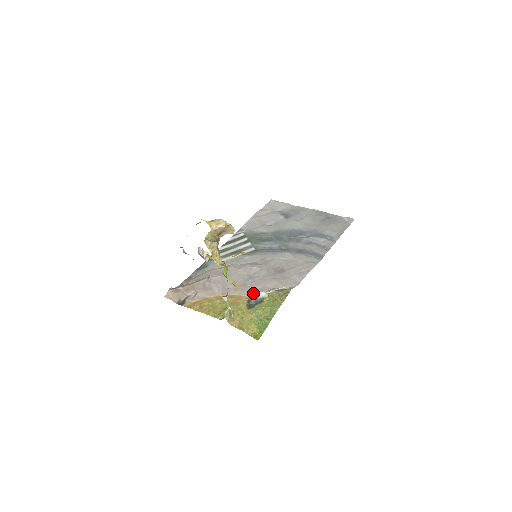
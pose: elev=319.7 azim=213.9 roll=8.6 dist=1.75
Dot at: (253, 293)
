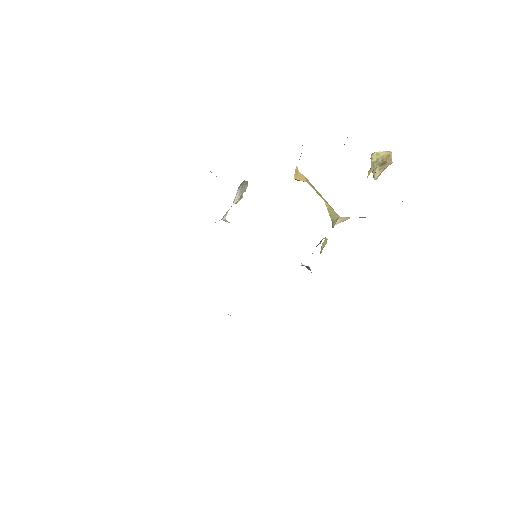
Dot at: occluded
